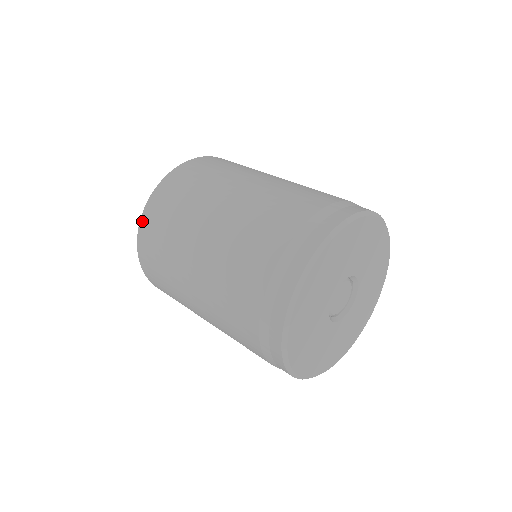
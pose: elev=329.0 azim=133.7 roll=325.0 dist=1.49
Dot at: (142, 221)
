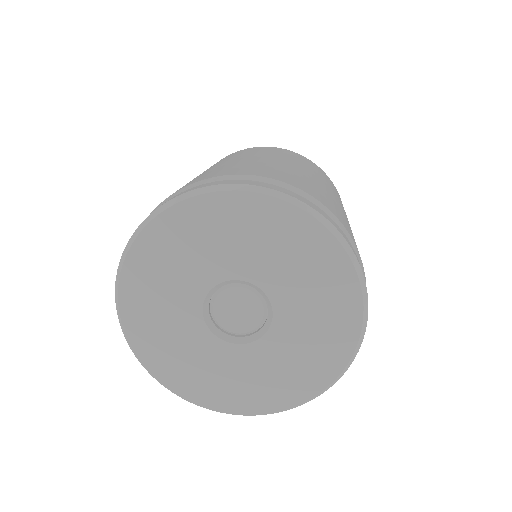
Dot at: occluded
